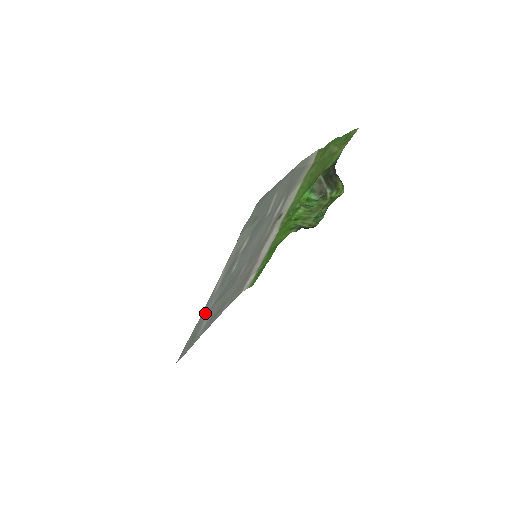
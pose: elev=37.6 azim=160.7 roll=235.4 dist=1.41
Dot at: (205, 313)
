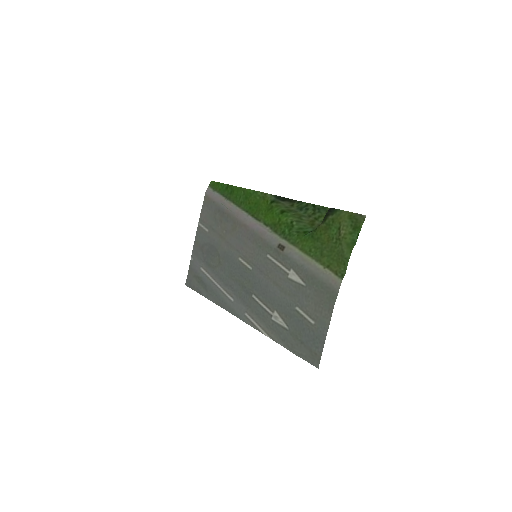
Dot at: (226, 301)
